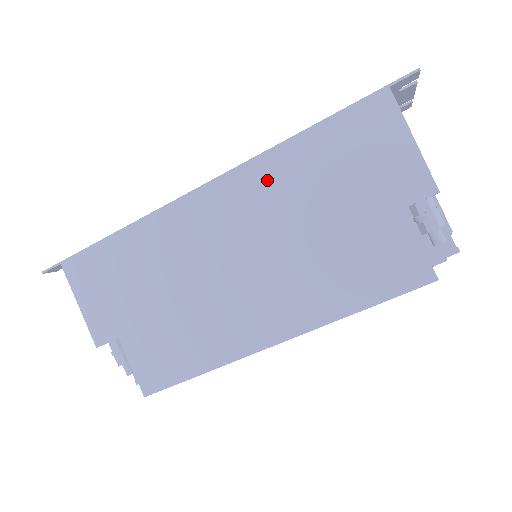
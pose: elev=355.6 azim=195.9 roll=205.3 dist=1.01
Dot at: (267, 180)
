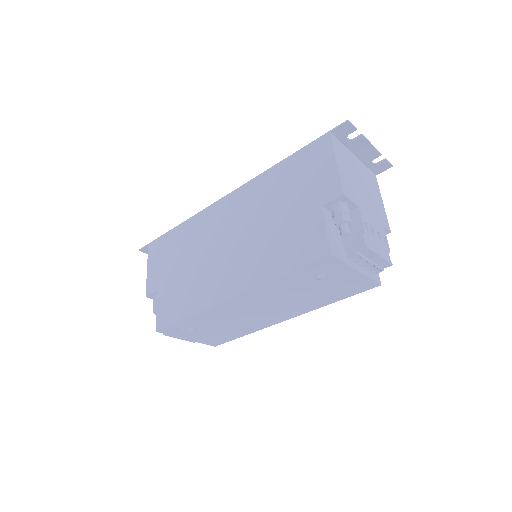
Dot at: (255, 192)
